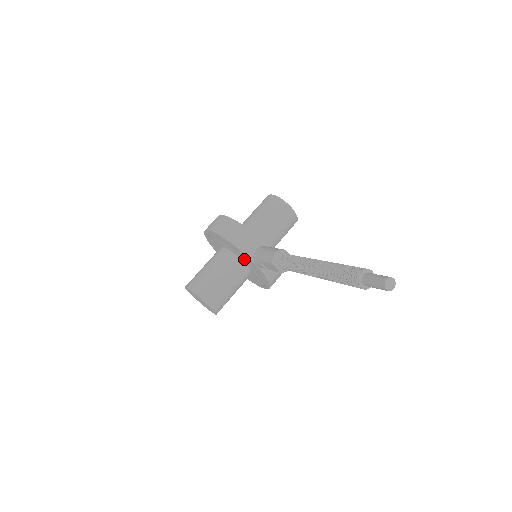
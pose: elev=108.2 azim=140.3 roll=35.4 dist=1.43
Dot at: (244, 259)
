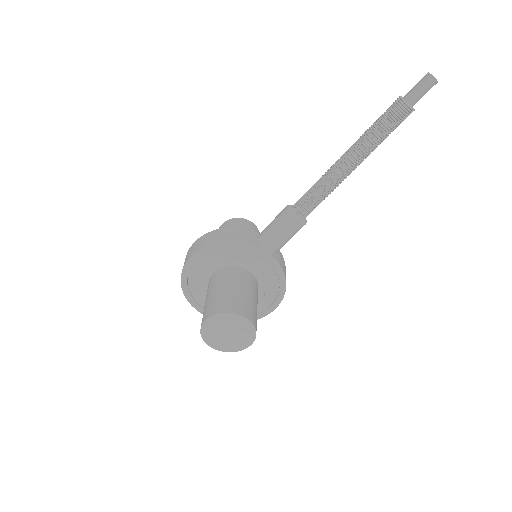
Dot at: (247, 262)
